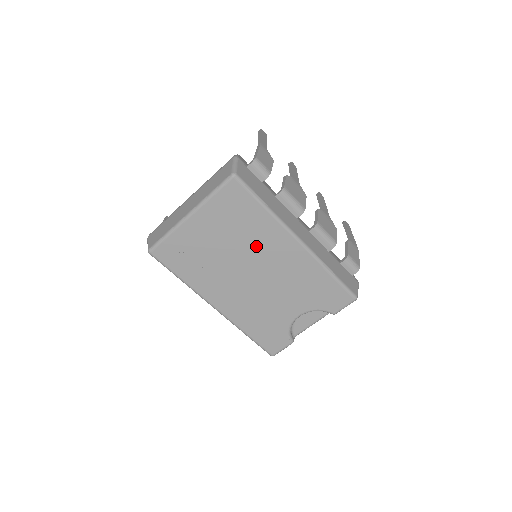
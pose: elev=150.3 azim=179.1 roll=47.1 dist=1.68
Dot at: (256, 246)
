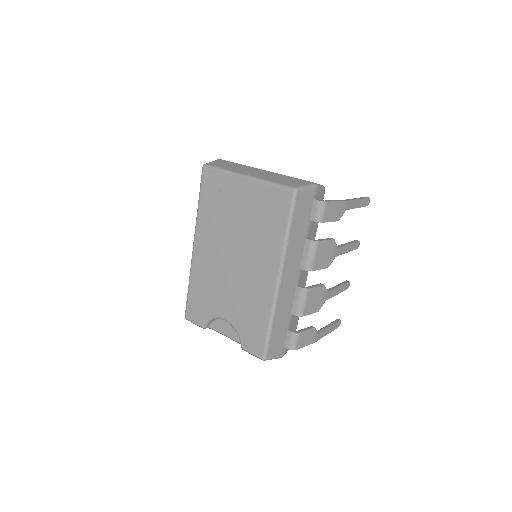
Dot at: (255, 247)
